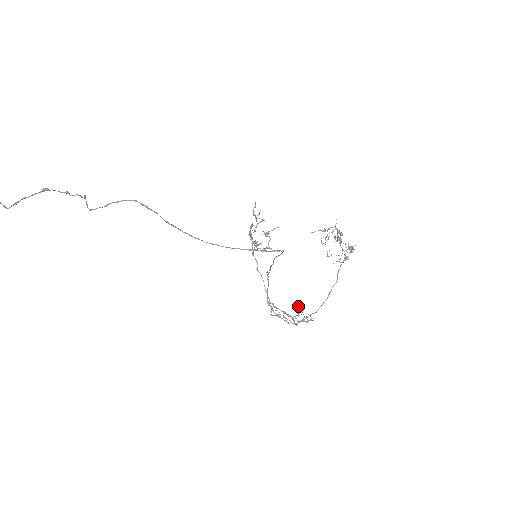
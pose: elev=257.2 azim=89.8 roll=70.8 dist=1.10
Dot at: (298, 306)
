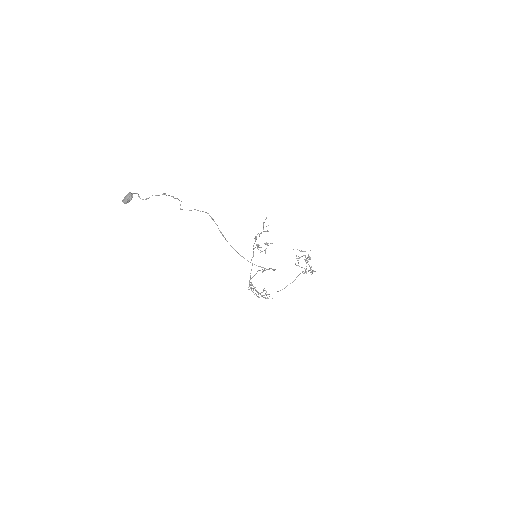
Dot at: occluded
